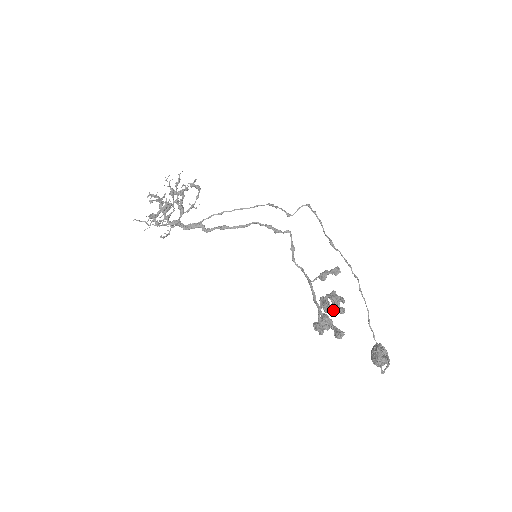
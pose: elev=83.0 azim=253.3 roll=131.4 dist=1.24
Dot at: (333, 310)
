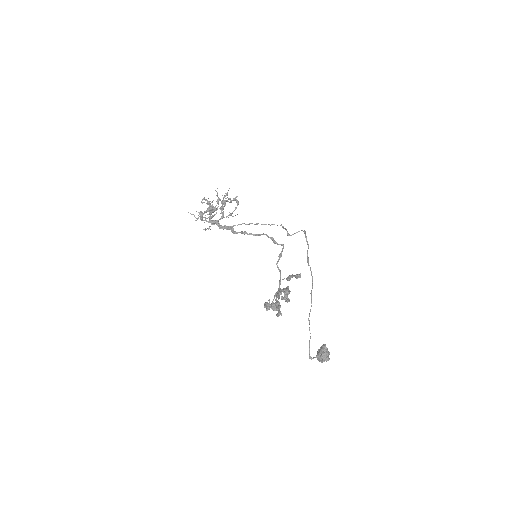
Dot at: (278, 296)
